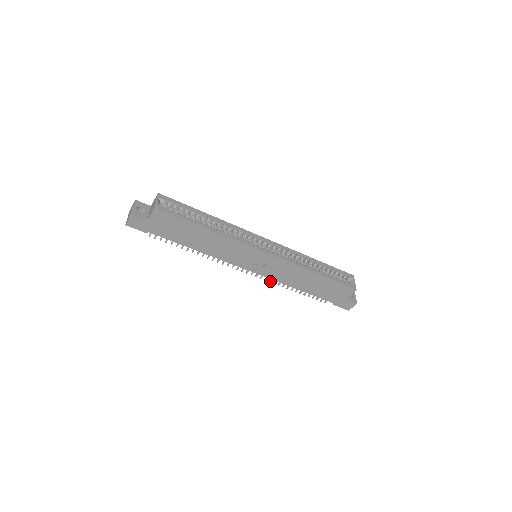
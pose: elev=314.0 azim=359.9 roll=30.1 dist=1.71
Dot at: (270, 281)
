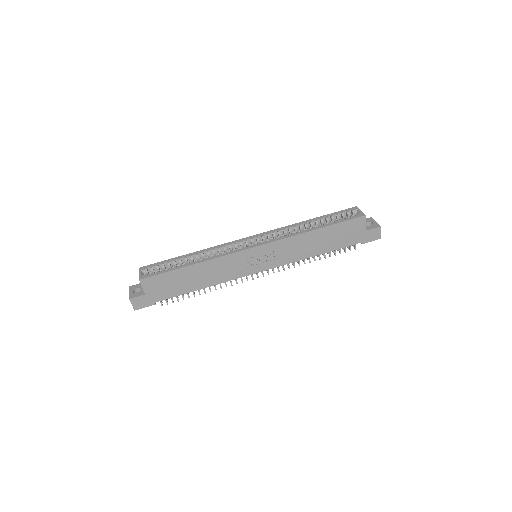
Dot at: (289, 267)
